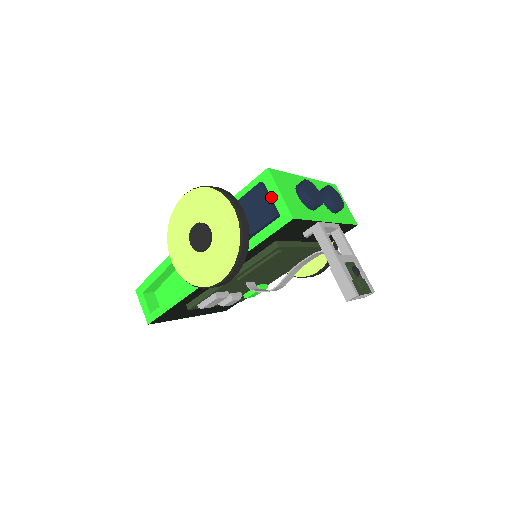
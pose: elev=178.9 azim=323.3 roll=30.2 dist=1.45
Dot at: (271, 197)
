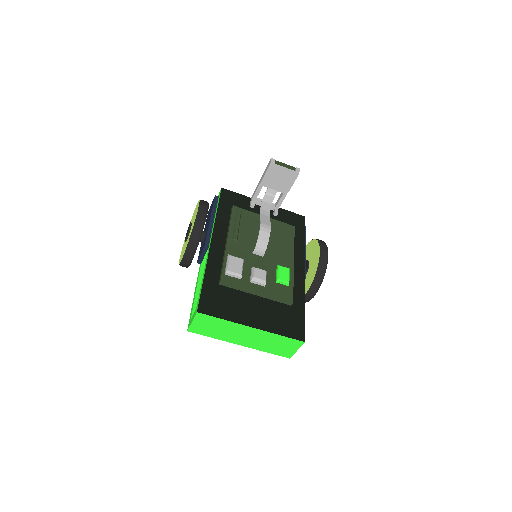
Dot at: occluded
